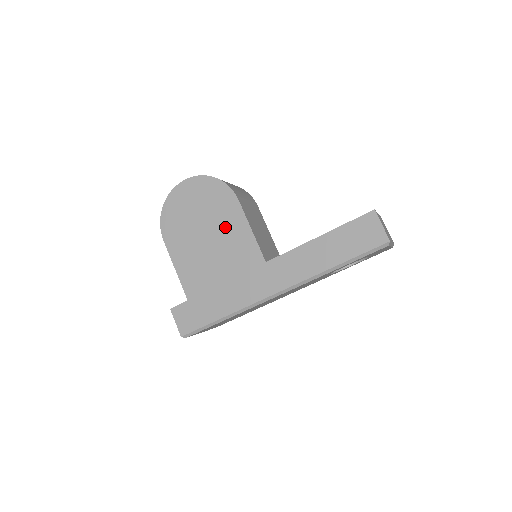
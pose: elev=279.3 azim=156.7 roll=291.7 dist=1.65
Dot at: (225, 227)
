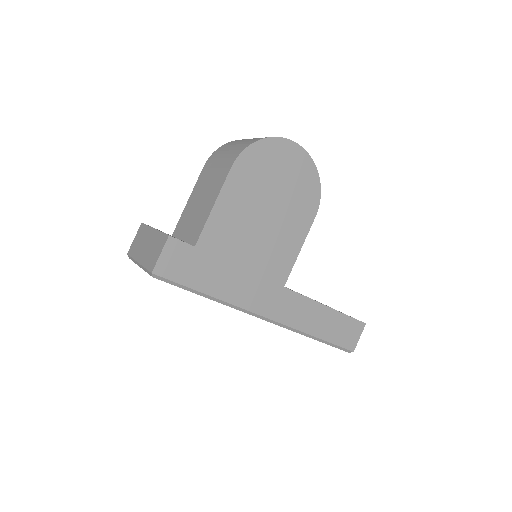
Dot at: (287, 225)
